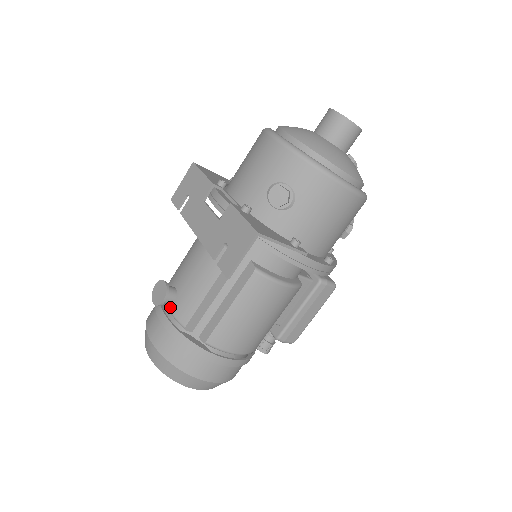
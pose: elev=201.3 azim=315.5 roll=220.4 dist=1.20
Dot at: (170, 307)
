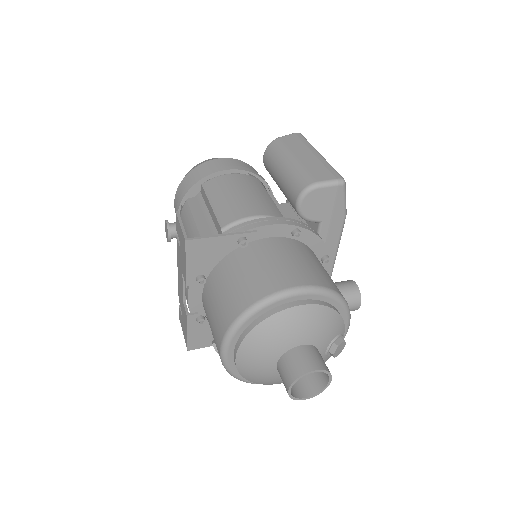
Dot at: occluded
